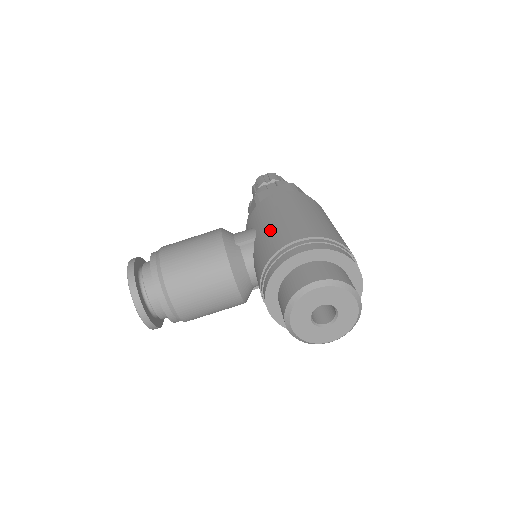
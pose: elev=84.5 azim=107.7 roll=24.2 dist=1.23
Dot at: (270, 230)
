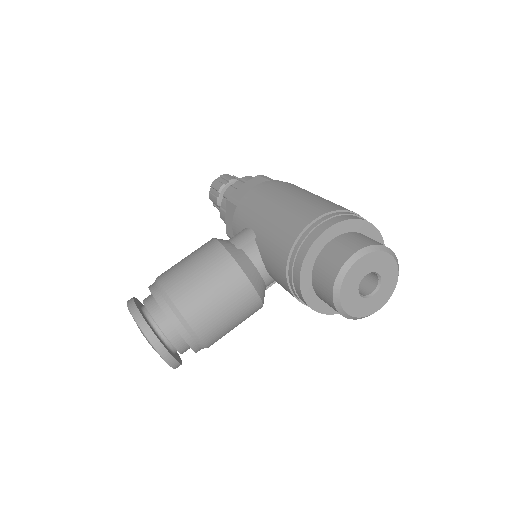
Dot at: (273, 222)
